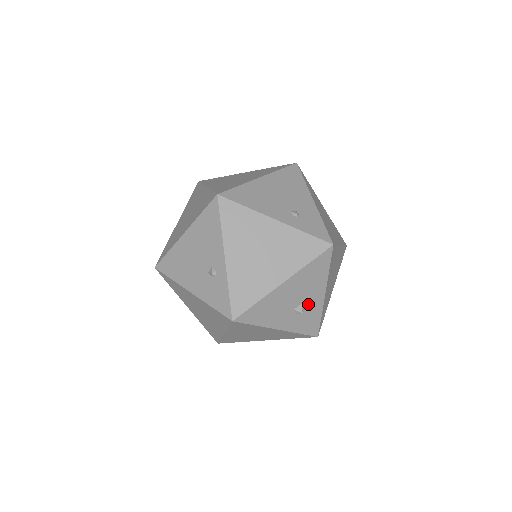
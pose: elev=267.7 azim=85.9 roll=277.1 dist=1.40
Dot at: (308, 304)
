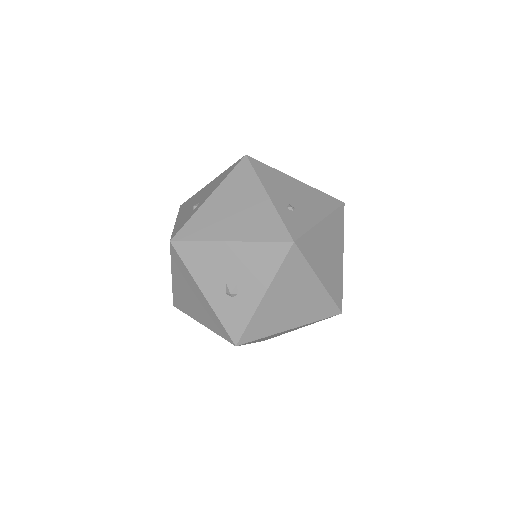
Dot at: (242, 292)
